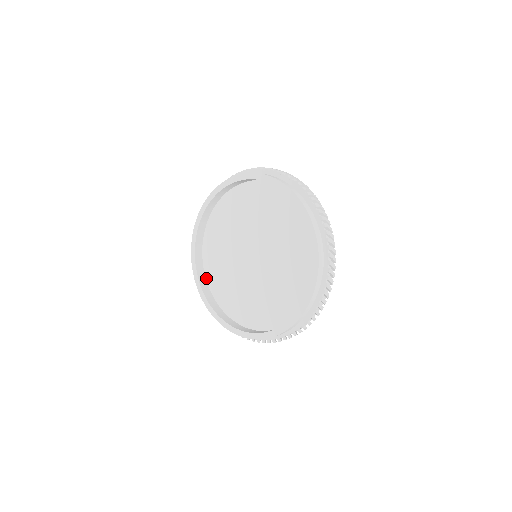
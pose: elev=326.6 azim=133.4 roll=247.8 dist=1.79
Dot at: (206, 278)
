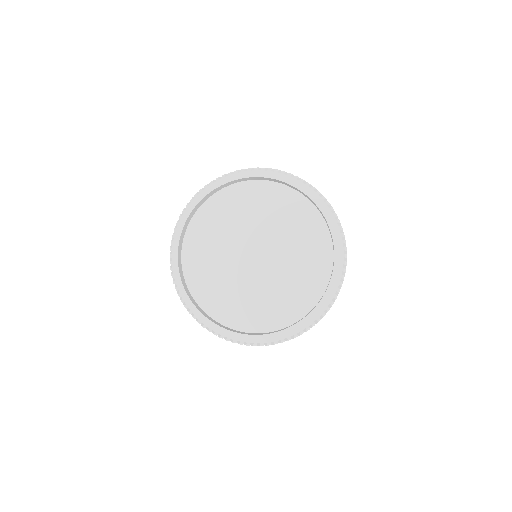
Dot at: (195, 301)
